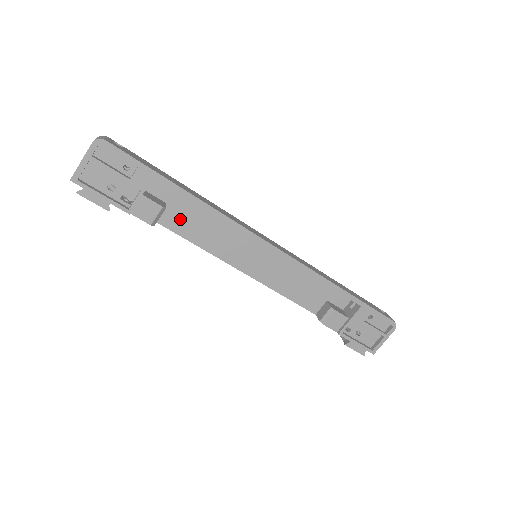
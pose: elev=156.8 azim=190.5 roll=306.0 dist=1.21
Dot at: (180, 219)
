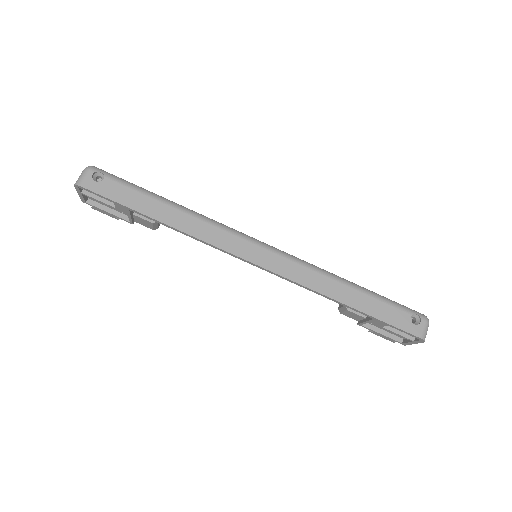
Dot at: occluded
